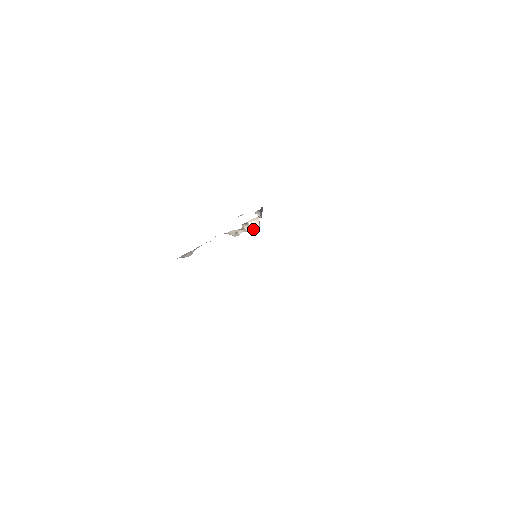
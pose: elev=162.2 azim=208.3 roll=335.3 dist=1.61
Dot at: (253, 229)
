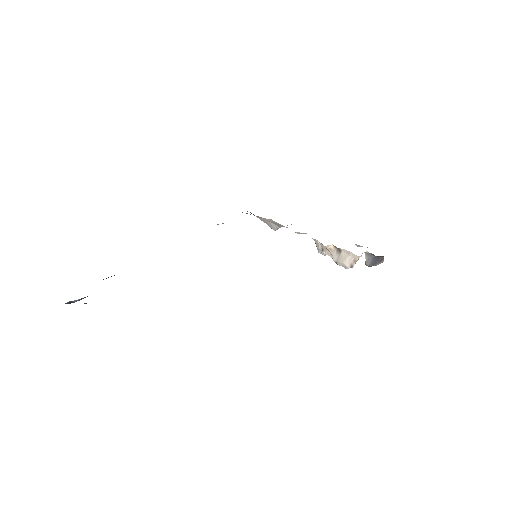
Dot at: (340, 263)
